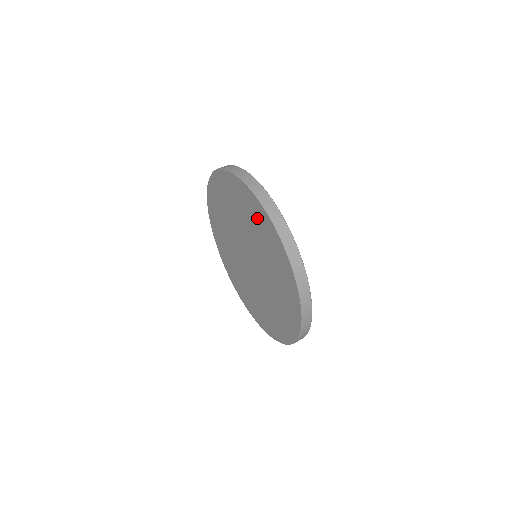
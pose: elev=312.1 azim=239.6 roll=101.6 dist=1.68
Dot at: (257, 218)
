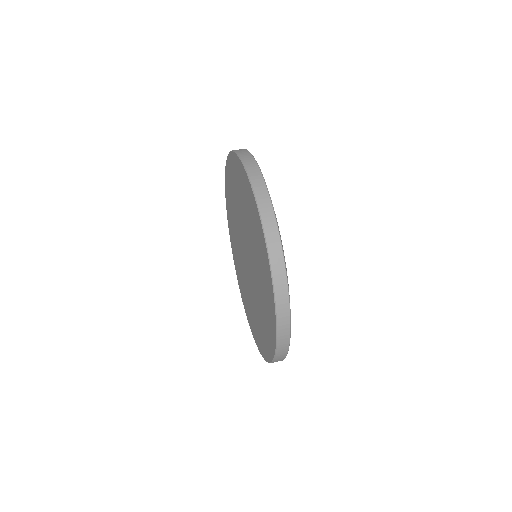
Dot at: (255, 227)
